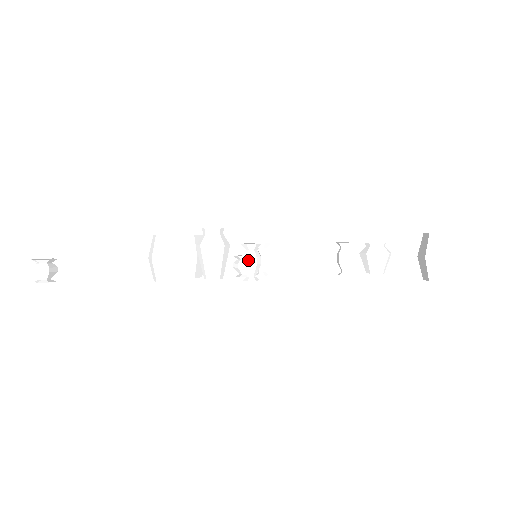
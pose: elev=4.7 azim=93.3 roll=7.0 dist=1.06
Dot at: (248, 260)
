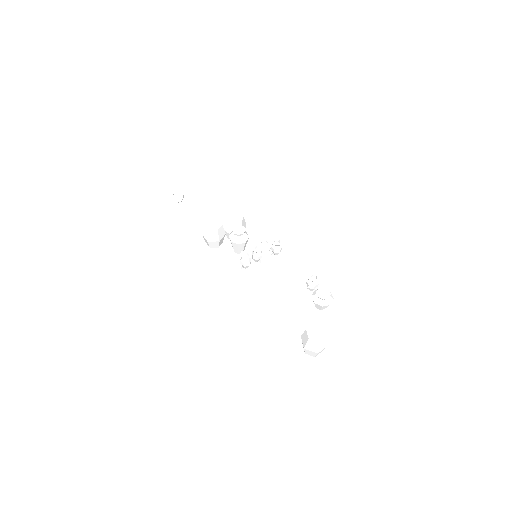
Dot at: (241, 262)
